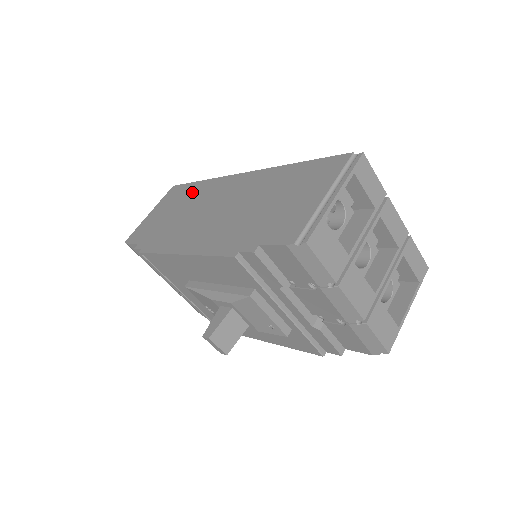
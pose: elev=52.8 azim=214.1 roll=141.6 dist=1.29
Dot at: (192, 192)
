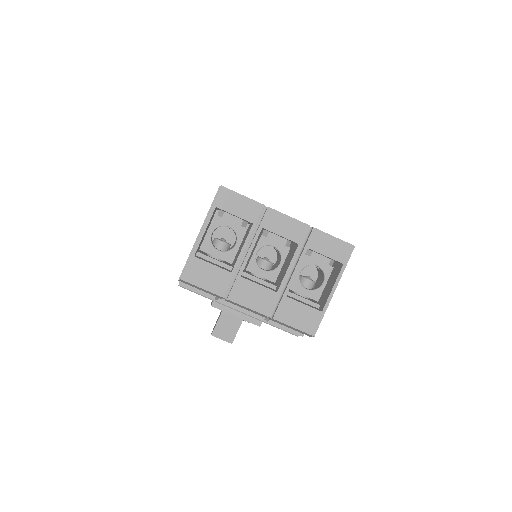
Dot at: occluded
